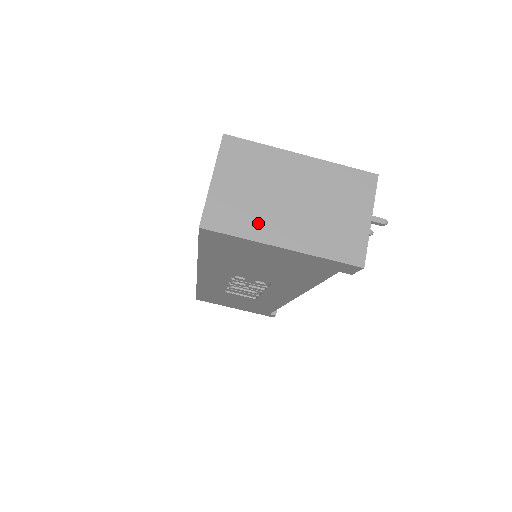
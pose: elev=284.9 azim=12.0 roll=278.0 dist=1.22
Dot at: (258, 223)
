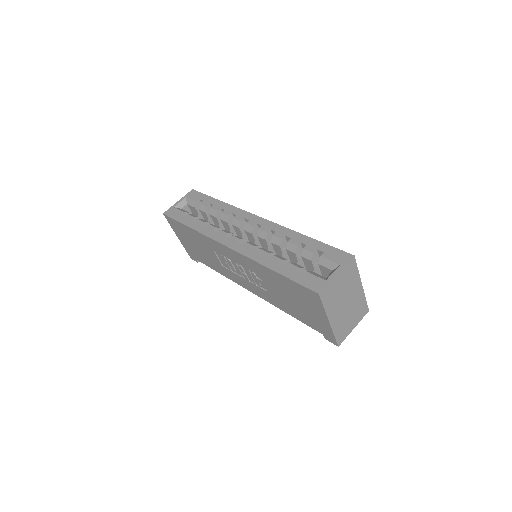
Dot at: (332, 306)
